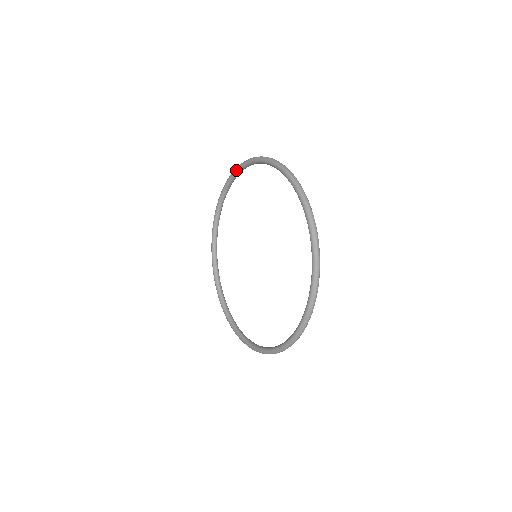
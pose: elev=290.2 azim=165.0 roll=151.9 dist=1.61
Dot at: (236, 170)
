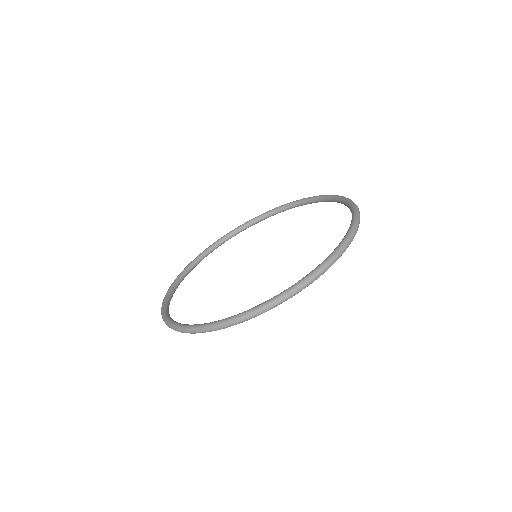
Dot at: (251, 219)
